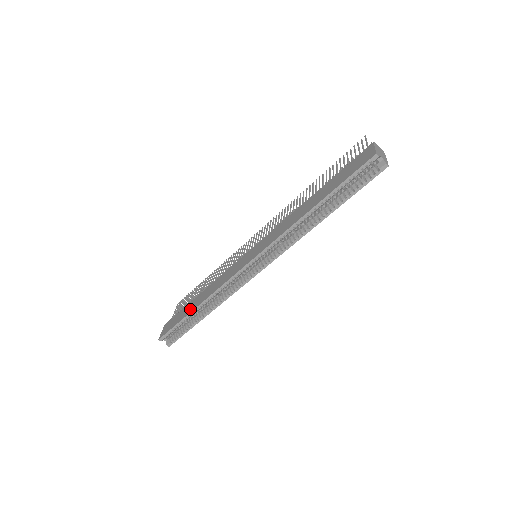
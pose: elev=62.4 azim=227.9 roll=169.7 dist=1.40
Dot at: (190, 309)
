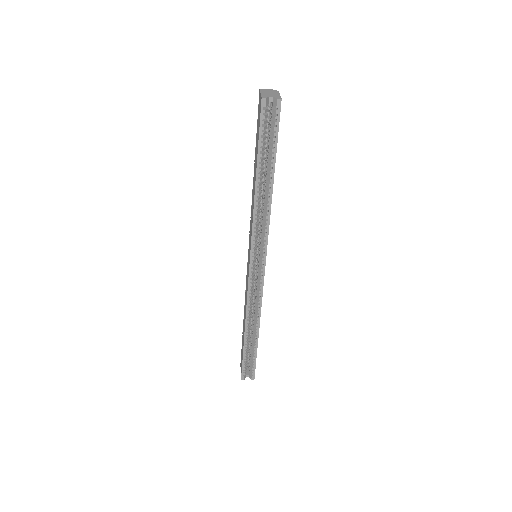
Dot at: (243, 338)
